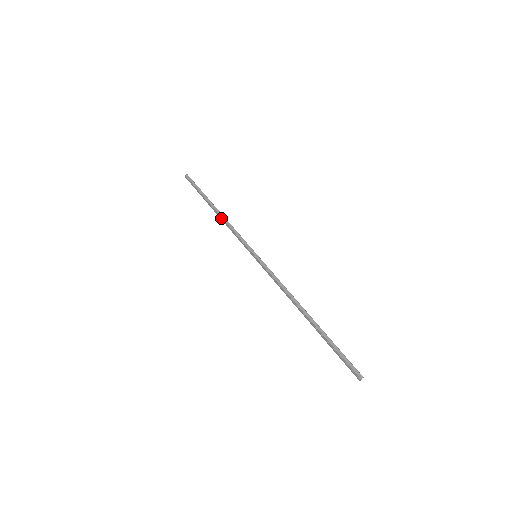
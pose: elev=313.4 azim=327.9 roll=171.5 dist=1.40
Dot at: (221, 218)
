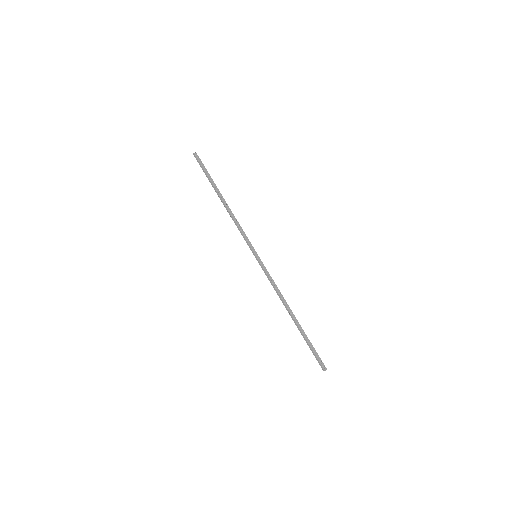
Dot at: (227, 211)
